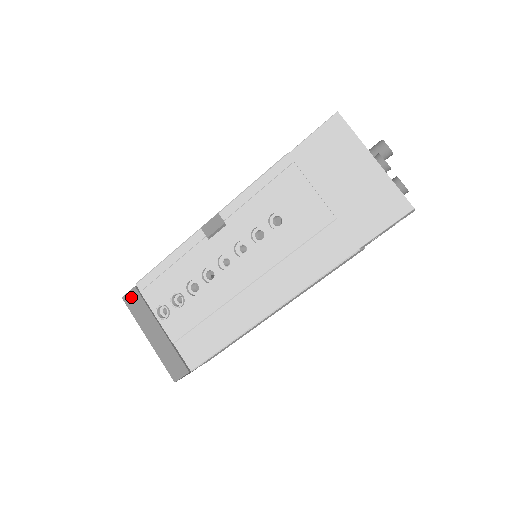
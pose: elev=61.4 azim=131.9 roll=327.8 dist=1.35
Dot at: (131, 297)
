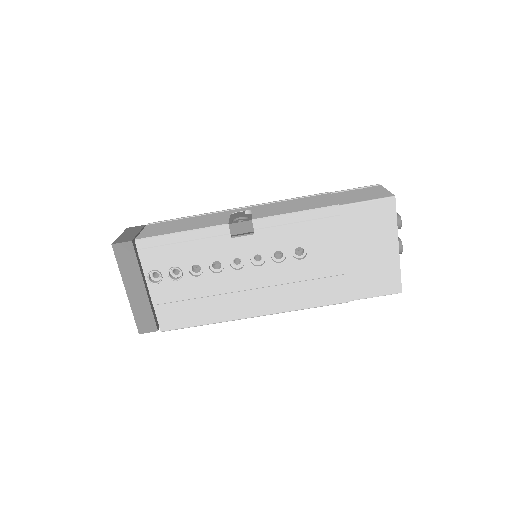
Dot at: (123, 248)
